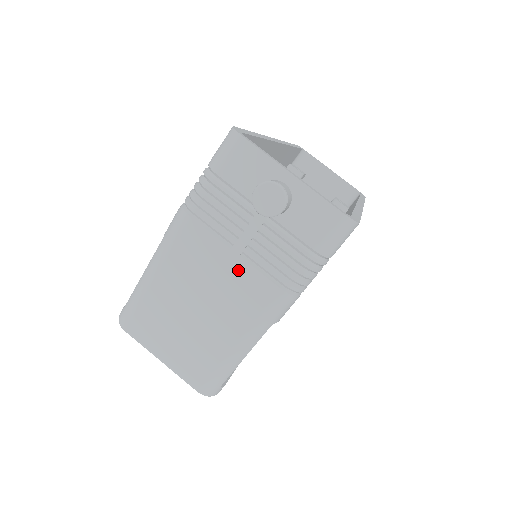
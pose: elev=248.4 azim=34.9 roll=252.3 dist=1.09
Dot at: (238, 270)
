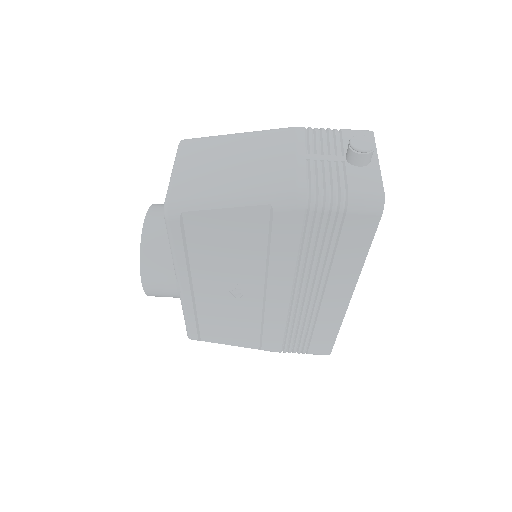
Dot at: (296, 163)
